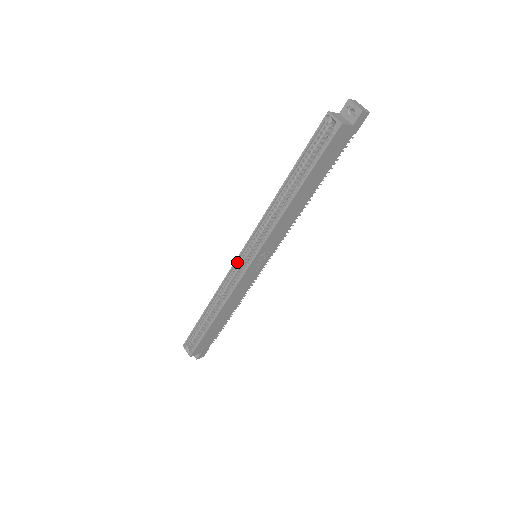
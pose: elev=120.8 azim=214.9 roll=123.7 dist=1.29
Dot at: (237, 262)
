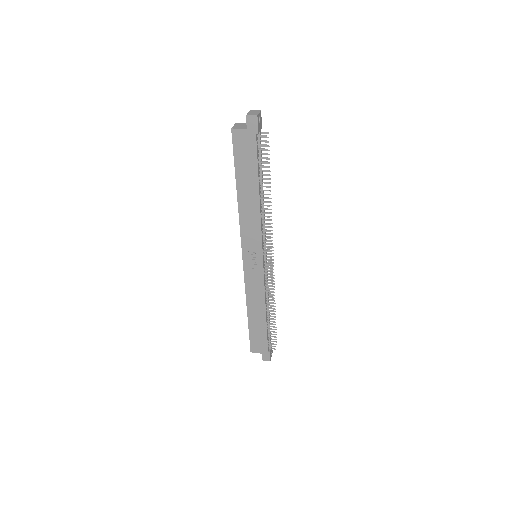
Dot at: occluded
